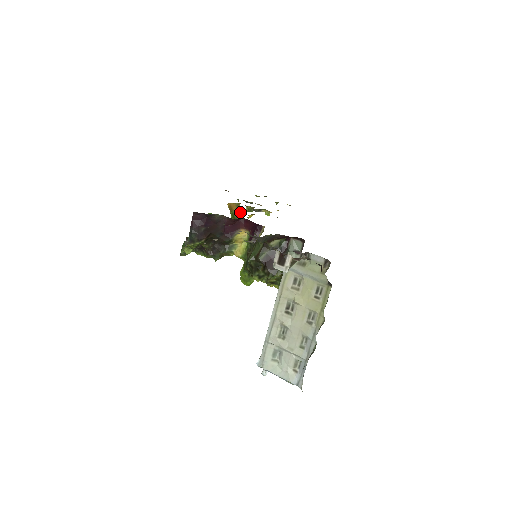
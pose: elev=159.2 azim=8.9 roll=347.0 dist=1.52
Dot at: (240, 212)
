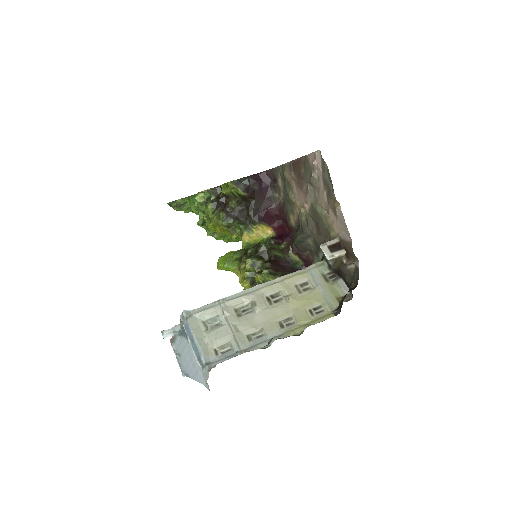
Dot at: occluded
